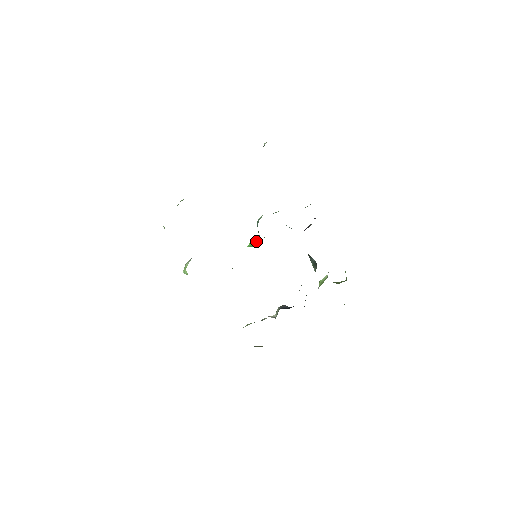
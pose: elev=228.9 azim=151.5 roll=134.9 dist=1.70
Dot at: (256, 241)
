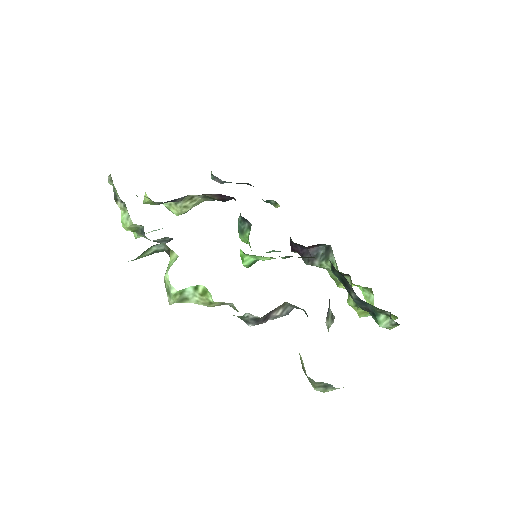
Dot at: (247, 242)
